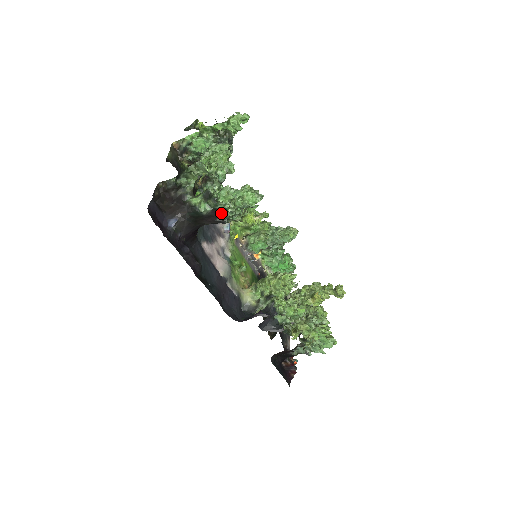
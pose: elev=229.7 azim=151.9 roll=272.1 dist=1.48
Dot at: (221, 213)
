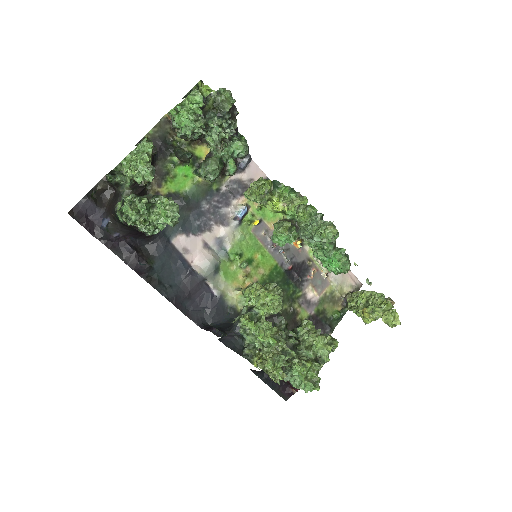
Dot at: occluded
